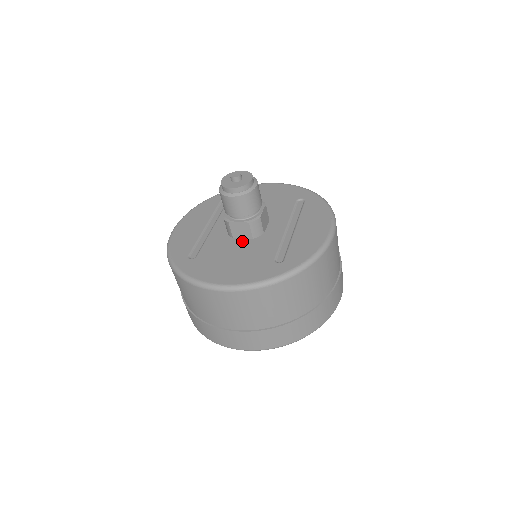
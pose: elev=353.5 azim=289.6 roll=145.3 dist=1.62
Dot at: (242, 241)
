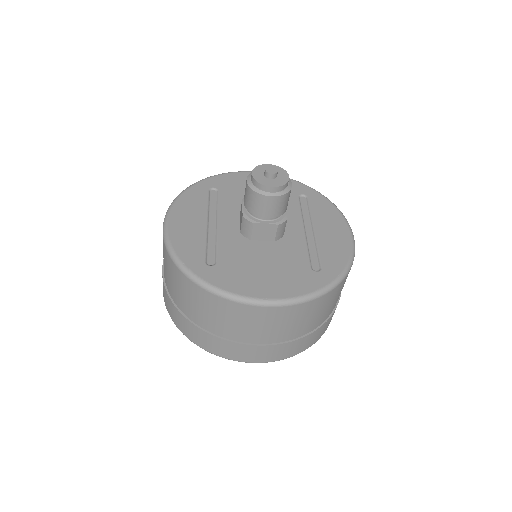
Dot at: (263, 244)
